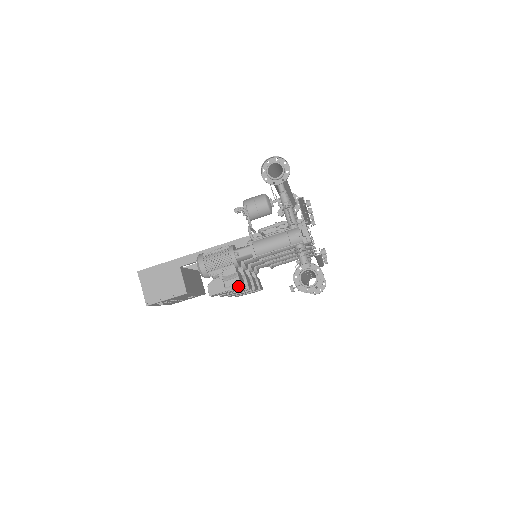
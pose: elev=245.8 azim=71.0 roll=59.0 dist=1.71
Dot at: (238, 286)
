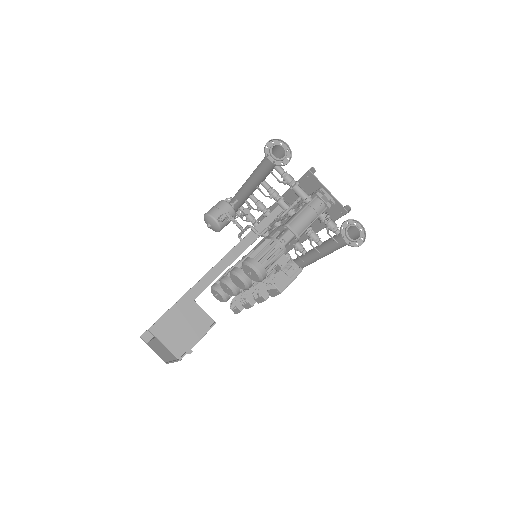
Dot at: (300, 270)
